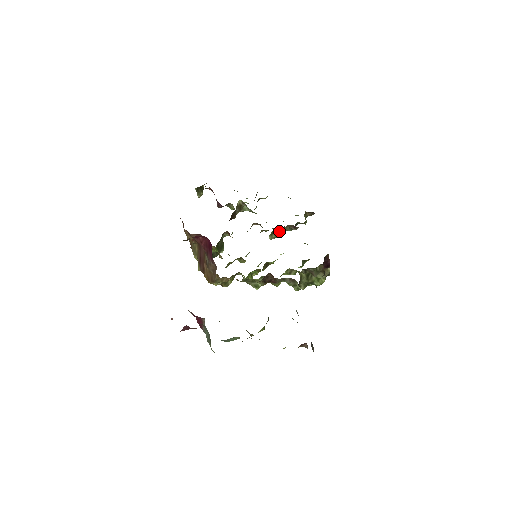
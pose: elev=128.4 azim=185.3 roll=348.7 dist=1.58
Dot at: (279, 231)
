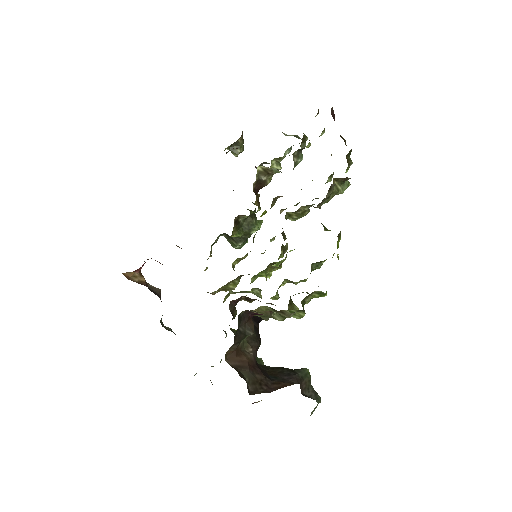
Dot at: (297, 212)
